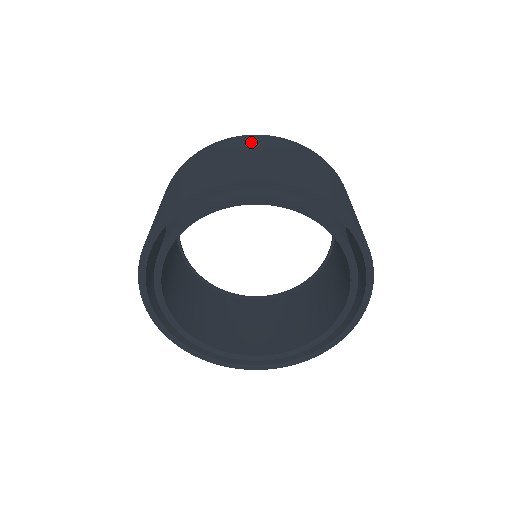
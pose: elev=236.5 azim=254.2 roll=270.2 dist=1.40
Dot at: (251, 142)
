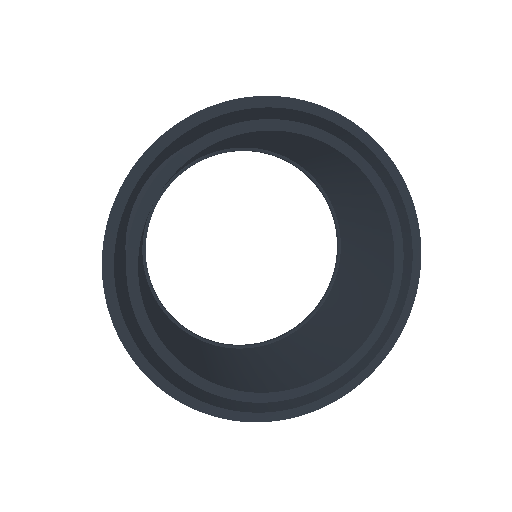
Dot at: occluded
